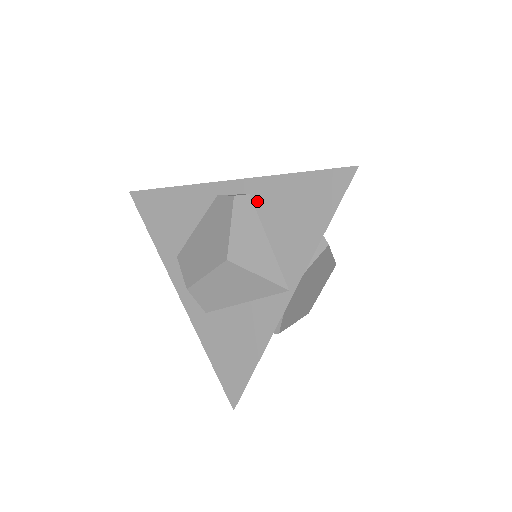
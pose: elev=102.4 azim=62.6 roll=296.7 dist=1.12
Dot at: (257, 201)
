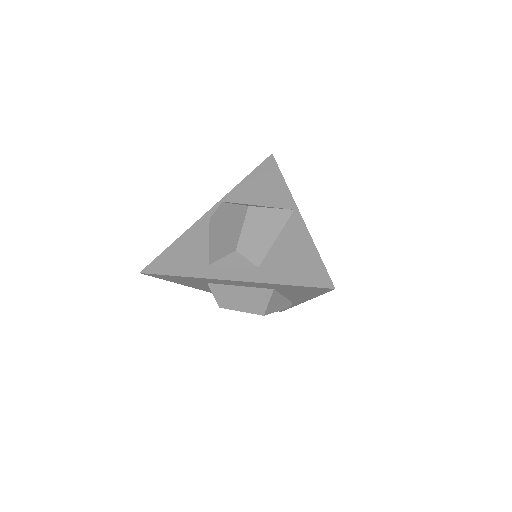
Dot at: (236, 201)
